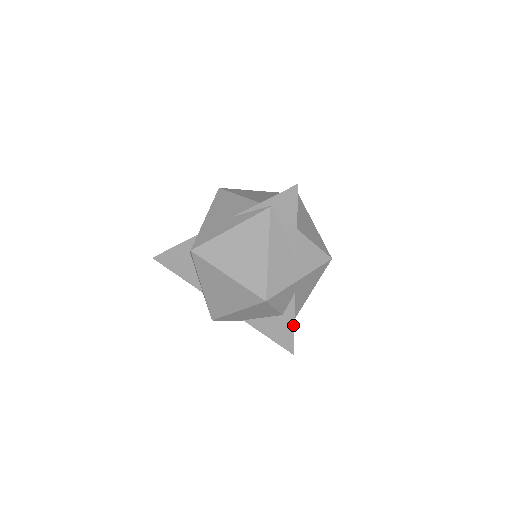
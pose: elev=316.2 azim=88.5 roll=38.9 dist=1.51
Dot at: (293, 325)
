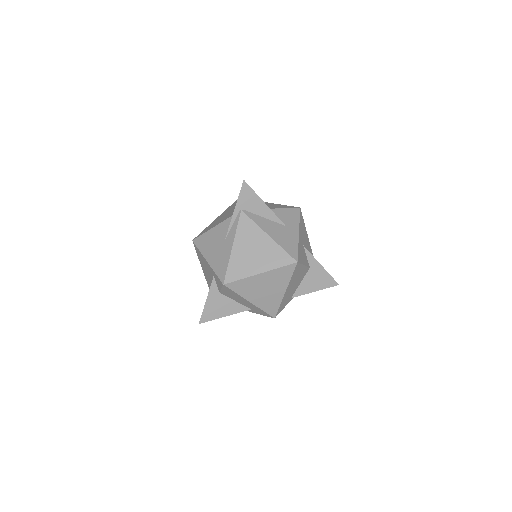
Dot at: (321, 267)
